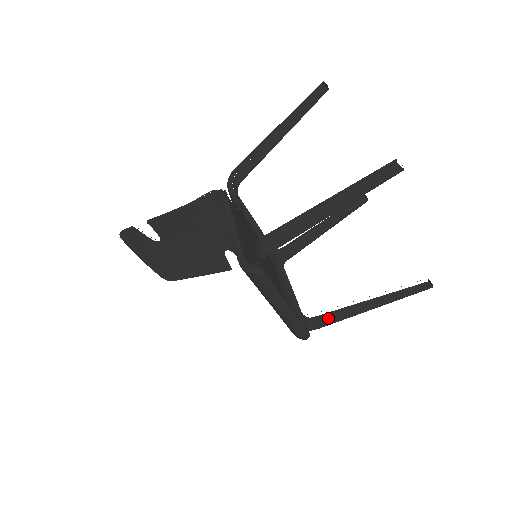
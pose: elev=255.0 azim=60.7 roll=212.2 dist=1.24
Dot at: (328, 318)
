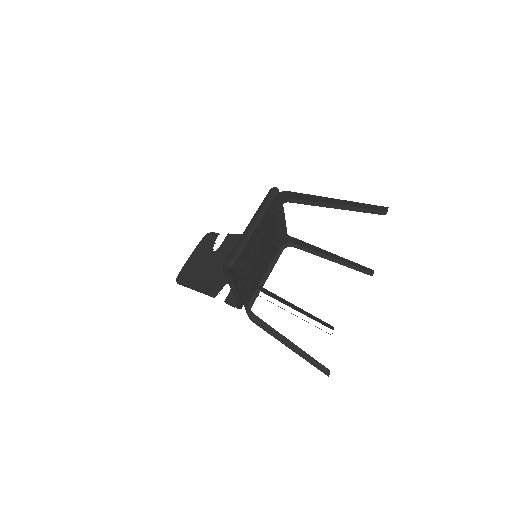
Dot at: occluded
